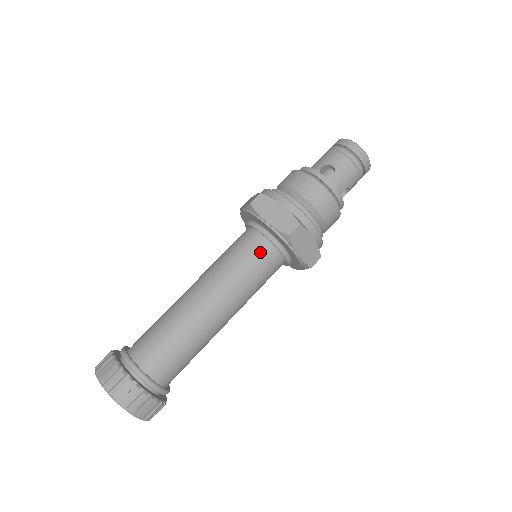
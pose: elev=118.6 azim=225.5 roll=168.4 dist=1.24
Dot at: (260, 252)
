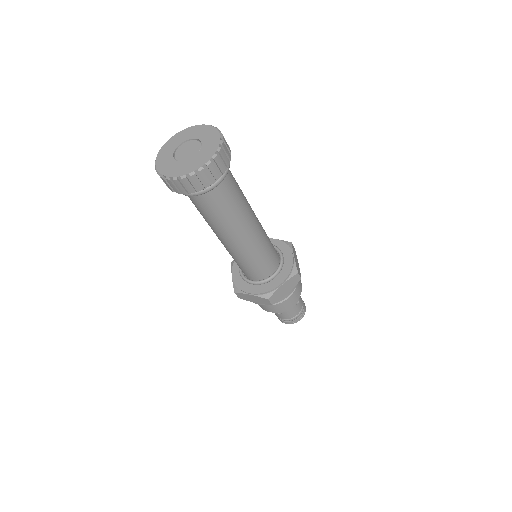
Dot at: occluded
